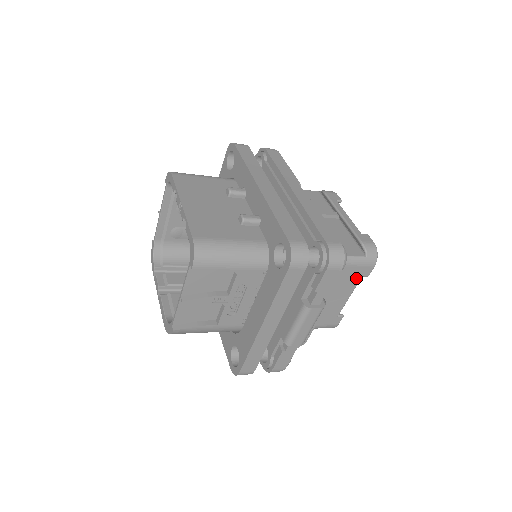
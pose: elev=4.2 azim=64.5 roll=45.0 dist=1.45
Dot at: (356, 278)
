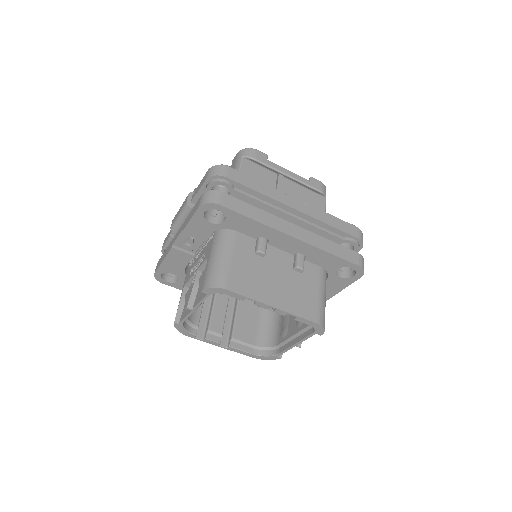
Dot at: occluded
